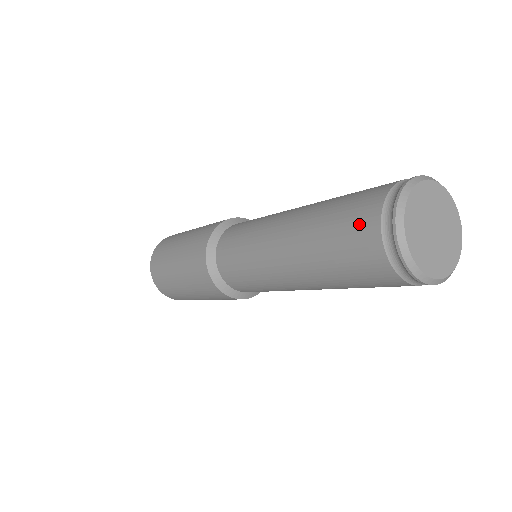
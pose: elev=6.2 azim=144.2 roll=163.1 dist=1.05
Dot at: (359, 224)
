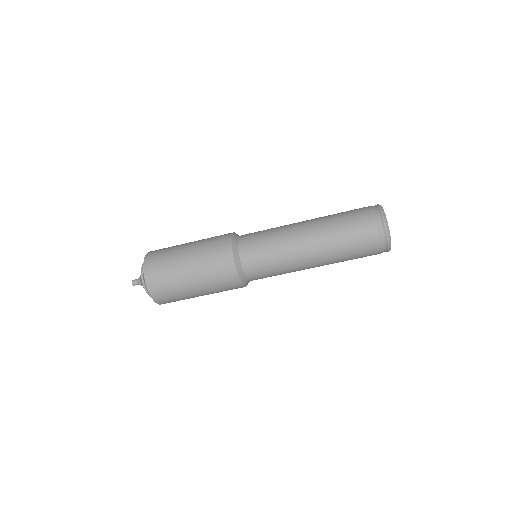
Dot at: (365, 227)
